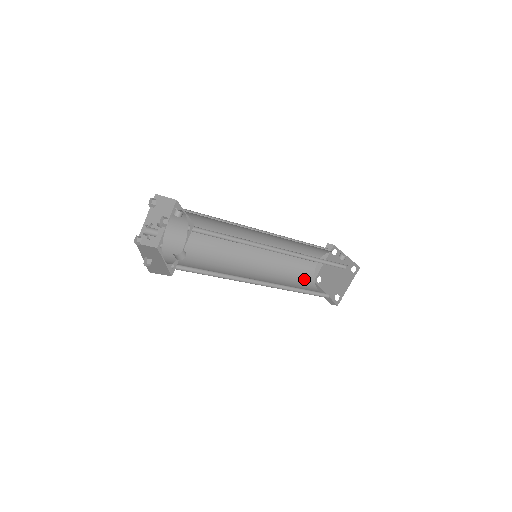
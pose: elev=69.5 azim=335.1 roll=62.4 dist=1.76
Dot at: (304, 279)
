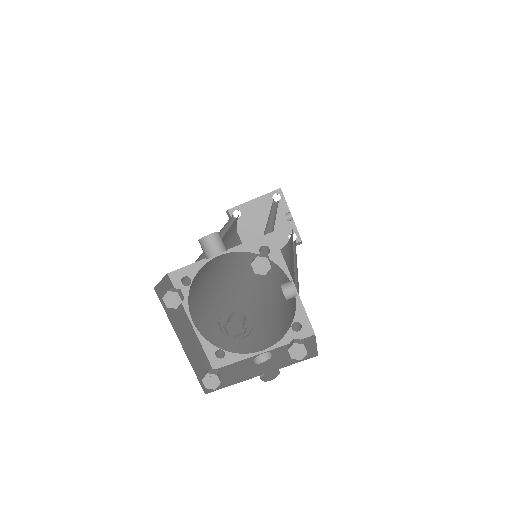
Dot at: occluded
